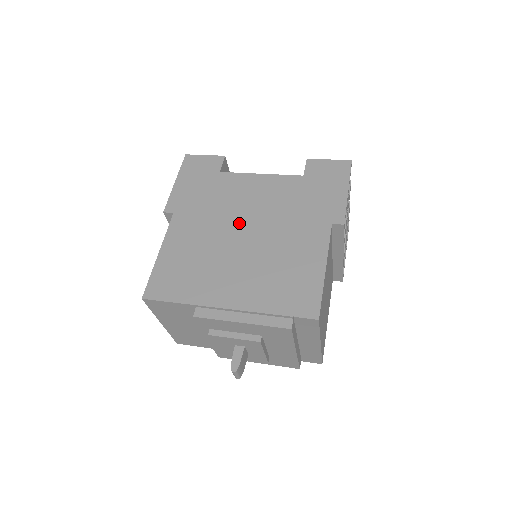
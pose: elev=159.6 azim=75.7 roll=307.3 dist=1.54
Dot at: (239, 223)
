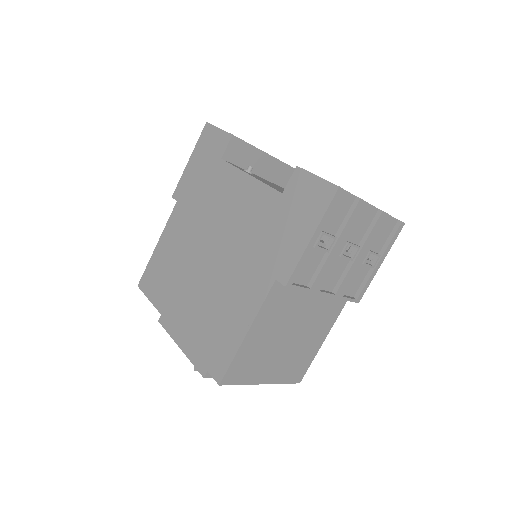
Dot at: (211, 238)
